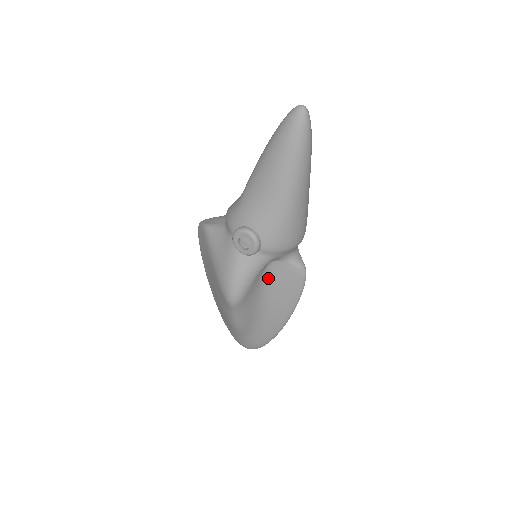
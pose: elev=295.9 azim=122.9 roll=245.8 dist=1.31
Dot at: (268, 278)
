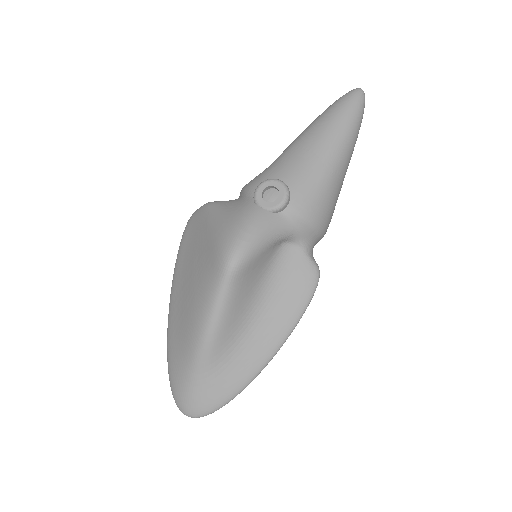
Dot at: (274, 267)
